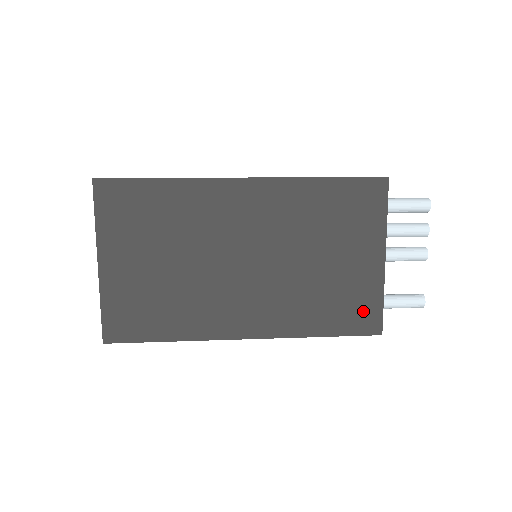
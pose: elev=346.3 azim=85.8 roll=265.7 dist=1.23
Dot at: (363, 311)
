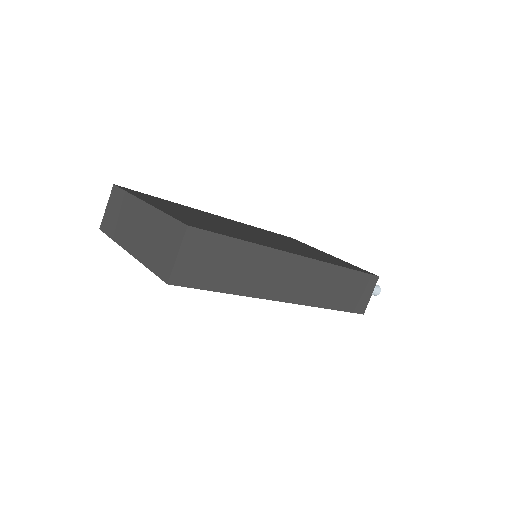
Dot at: (353, 266)
